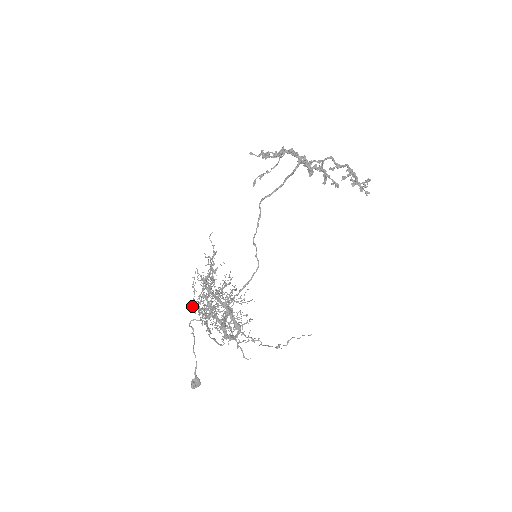
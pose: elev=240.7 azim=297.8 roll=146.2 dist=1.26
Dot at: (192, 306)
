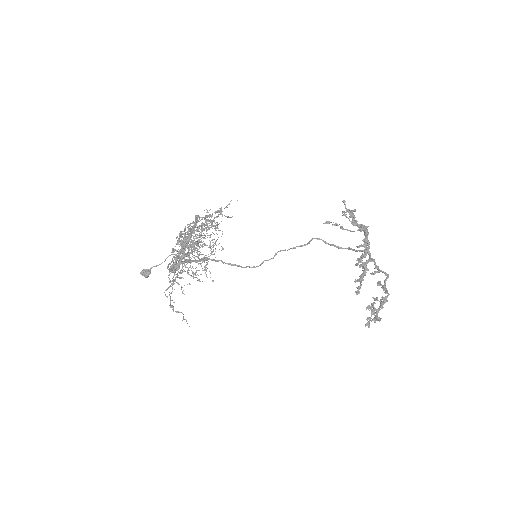
Dot at: occluded
